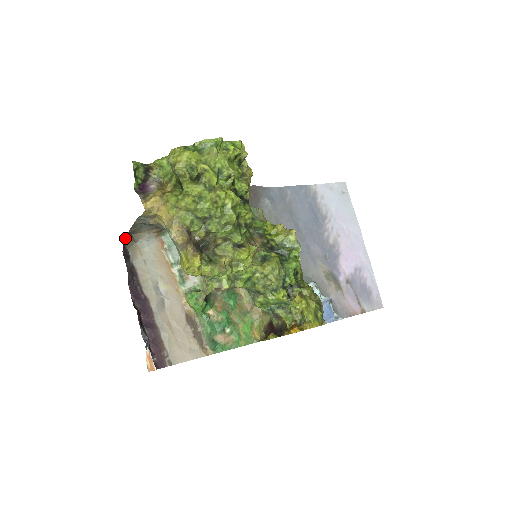
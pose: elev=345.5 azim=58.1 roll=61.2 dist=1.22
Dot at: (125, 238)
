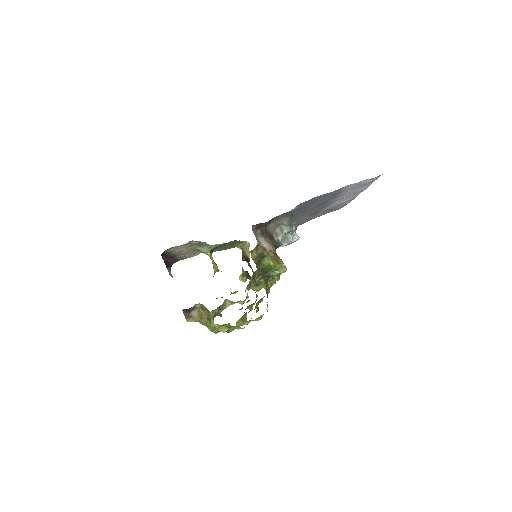
Dot at: occluded
